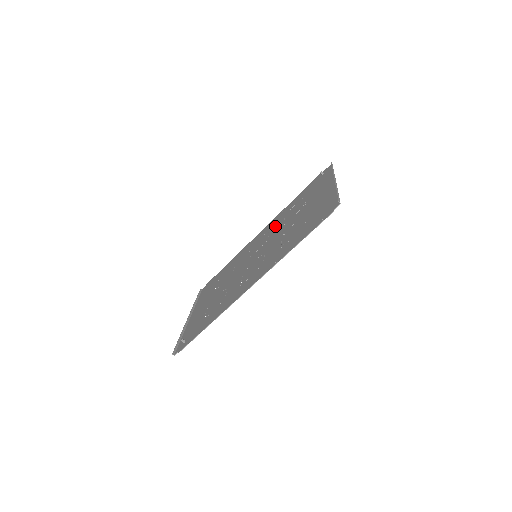
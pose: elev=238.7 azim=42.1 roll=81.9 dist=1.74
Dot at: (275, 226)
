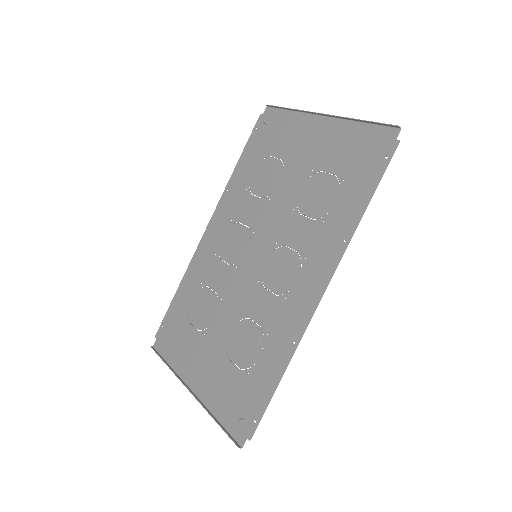
Dot at: (243, 210)
